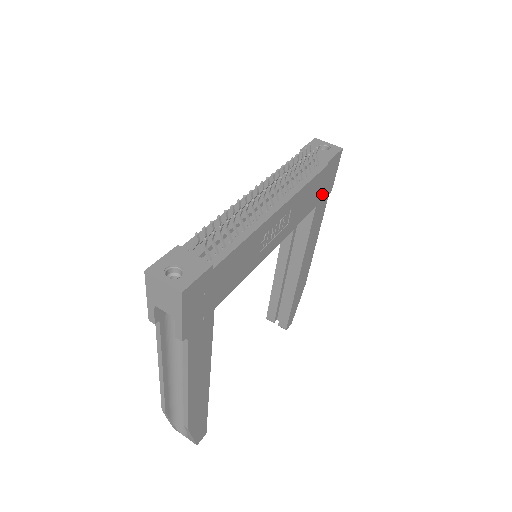
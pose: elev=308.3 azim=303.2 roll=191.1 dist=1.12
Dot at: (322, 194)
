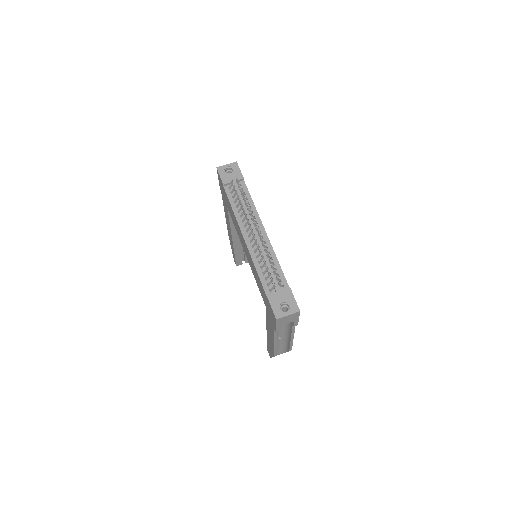
Dot at: occluded
